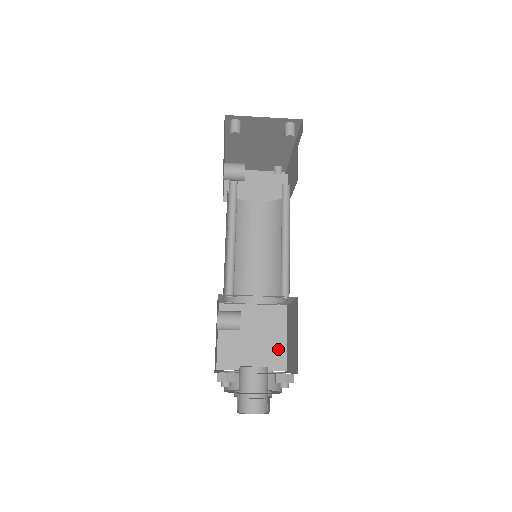
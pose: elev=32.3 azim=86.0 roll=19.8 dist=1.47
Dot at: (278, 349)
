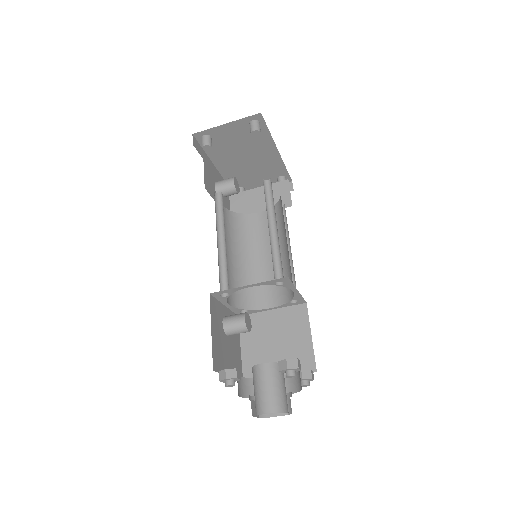
Dot at: (304, 350)
